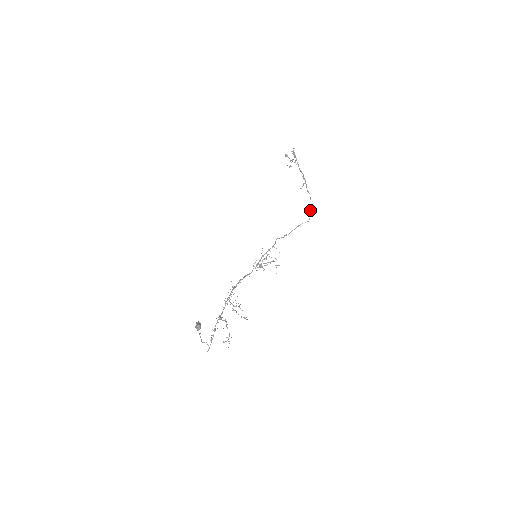
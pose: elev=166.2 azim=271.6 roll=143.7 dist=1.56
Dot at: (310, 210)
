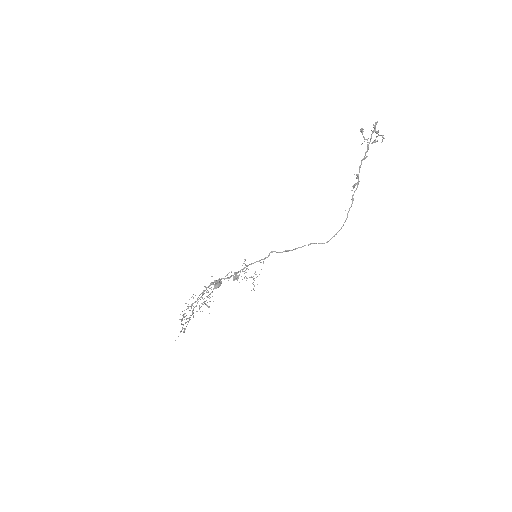
Dot at: (342, 226)
